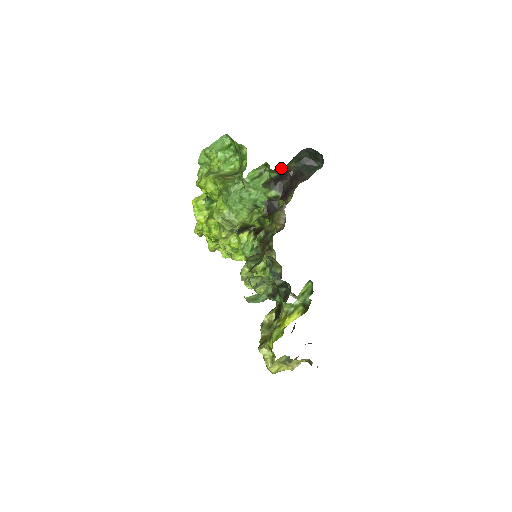
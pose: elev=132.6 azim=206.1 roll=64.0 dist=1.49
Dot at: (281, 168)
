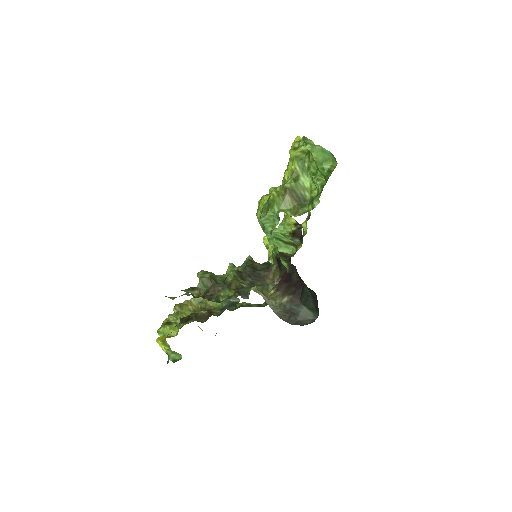
Dot at: occluded
